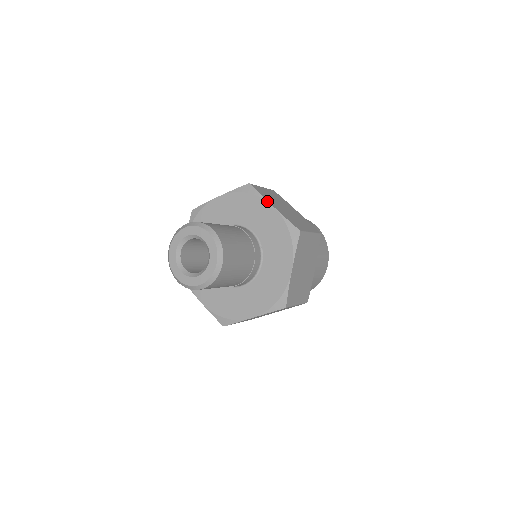
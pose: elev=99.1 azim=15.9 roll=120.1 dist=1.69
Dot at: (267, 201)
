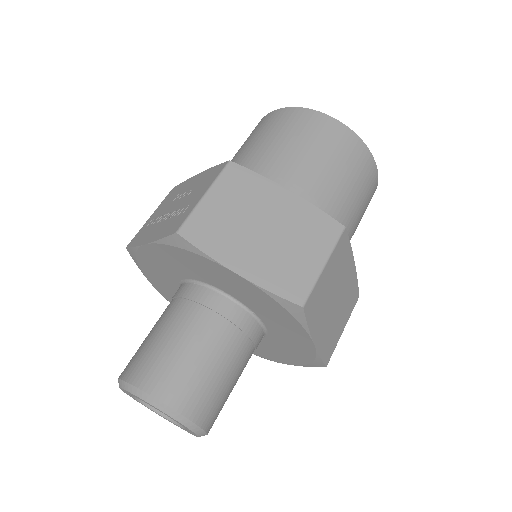
Dot at: (222, 266)
